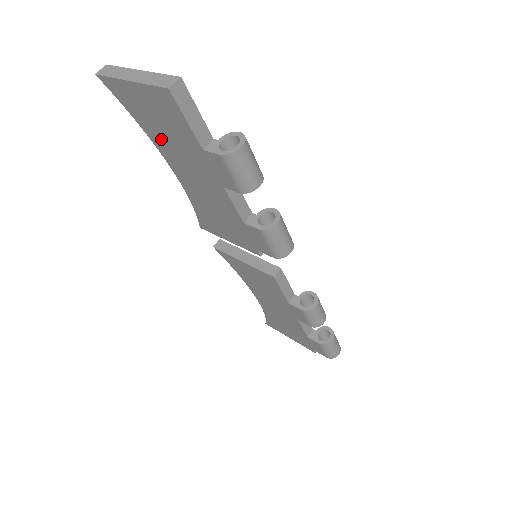
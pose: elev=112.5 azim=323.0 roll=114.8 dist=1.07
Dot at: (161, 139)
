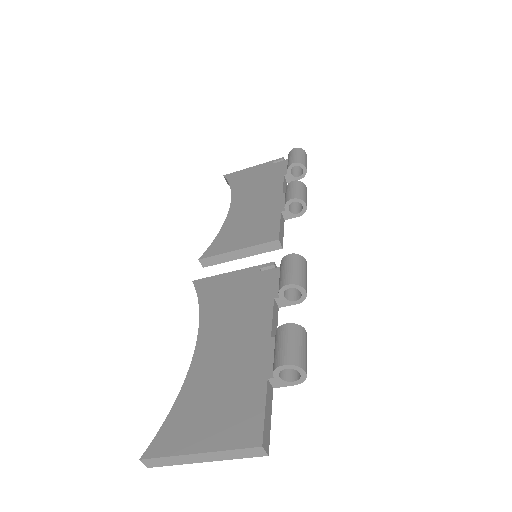
Dot at: occluded
